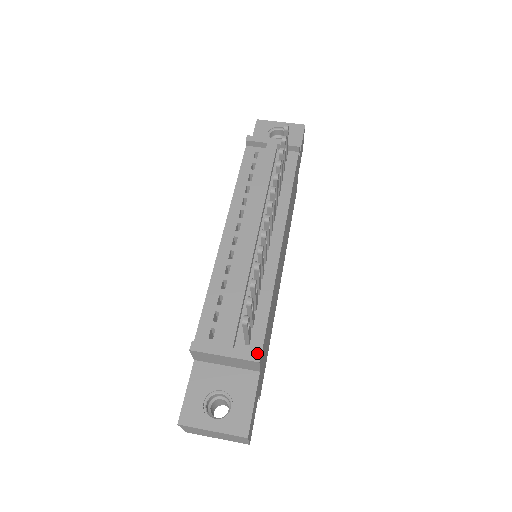
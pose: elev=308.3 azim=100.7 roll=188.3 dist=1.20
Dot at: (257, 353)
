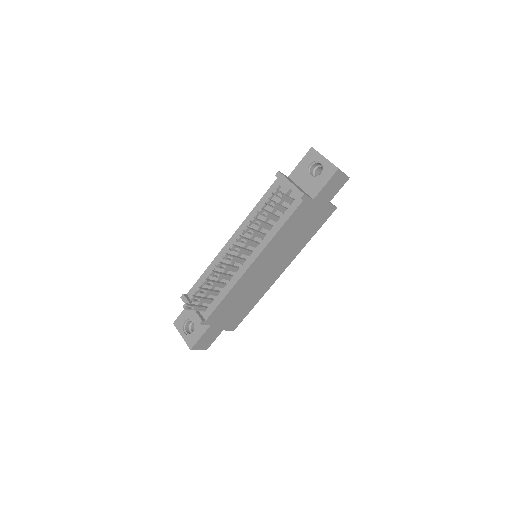
Dot at: (201, 319)
